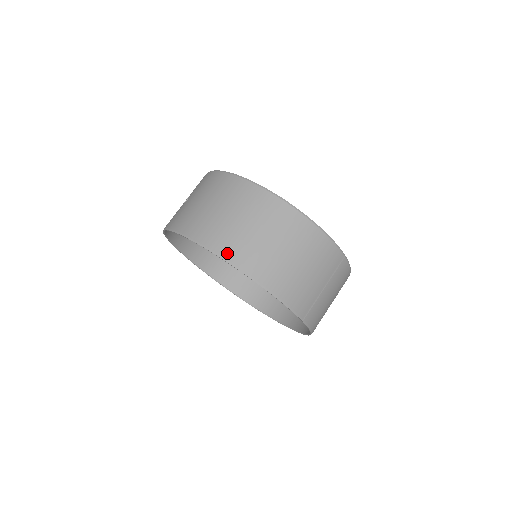
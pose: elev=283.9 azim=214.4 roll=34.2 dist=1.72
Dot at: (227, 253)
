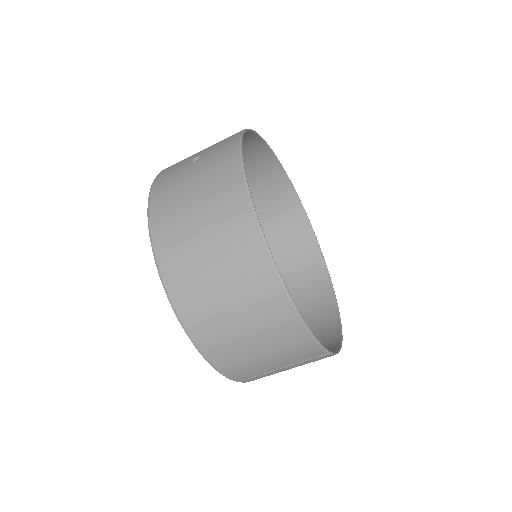
Dot at: (174, 291)
